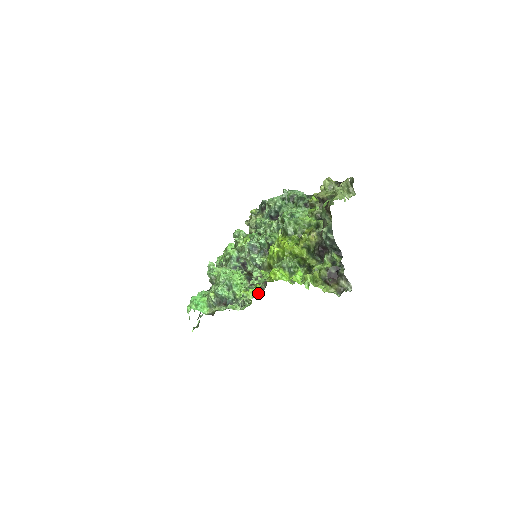
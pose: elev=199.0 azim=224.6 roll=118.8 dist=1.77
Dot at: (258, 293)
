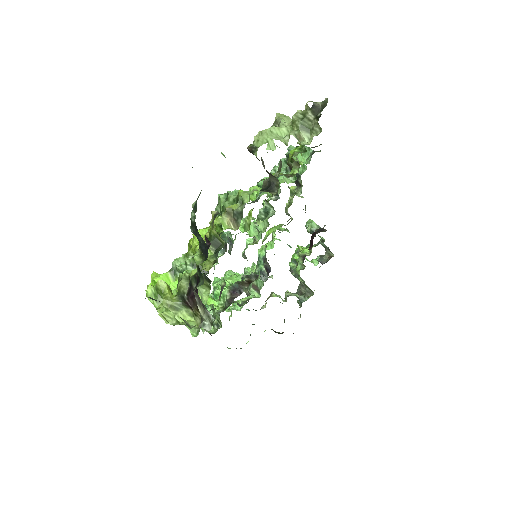
Dot at: occluded
